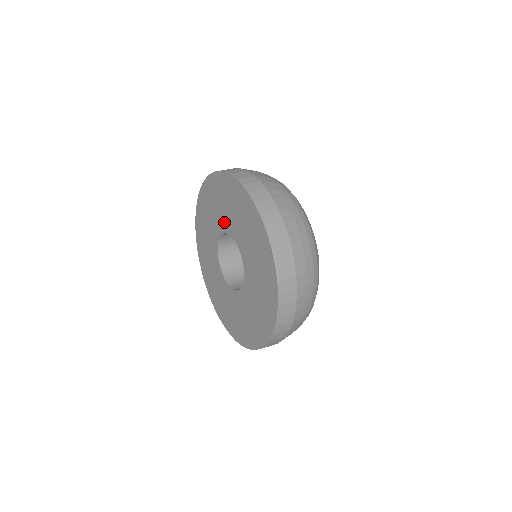
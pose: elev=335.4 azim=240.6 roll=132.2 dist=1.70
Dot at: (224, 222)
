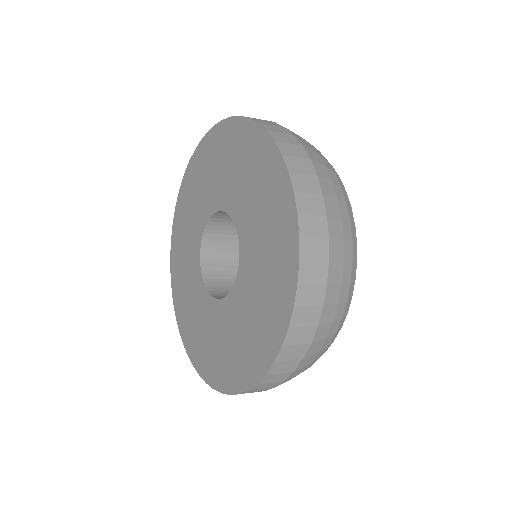
Dot at: (229, 196)
